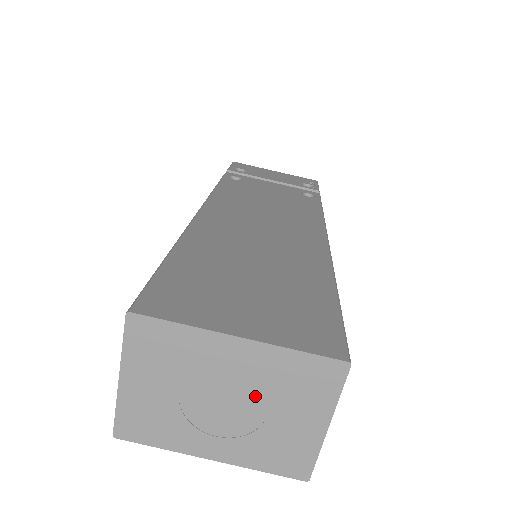
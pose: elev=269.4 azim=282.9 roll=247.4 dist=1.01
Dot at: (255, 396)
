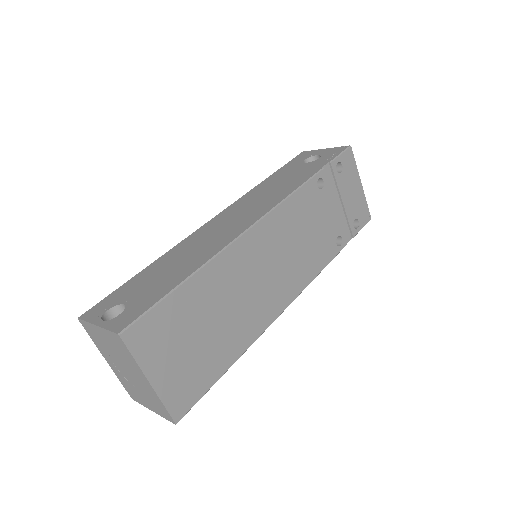
Dot at: (138, 384)
